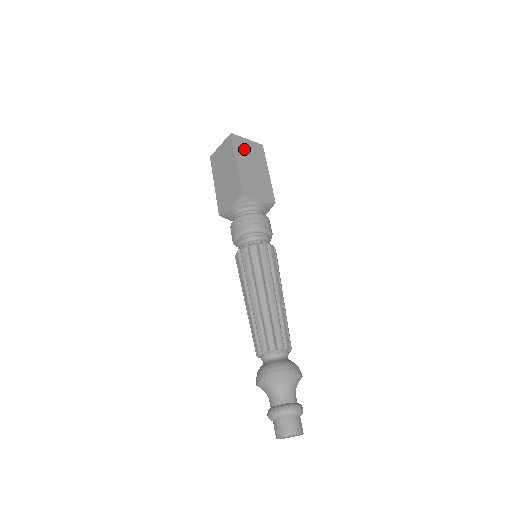
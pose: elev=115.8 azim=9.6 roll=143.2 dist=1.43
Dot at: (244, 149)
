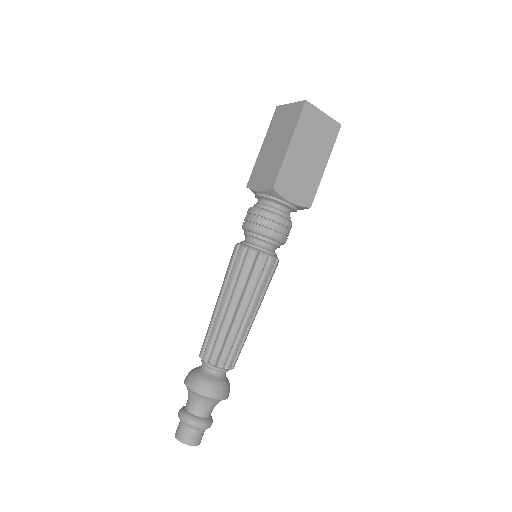
Dot at: (311, 127)
